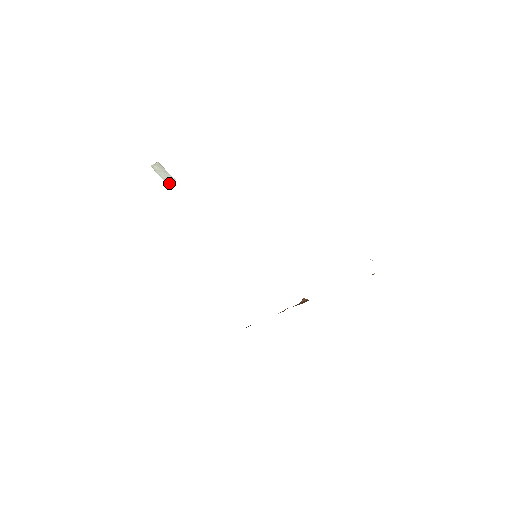
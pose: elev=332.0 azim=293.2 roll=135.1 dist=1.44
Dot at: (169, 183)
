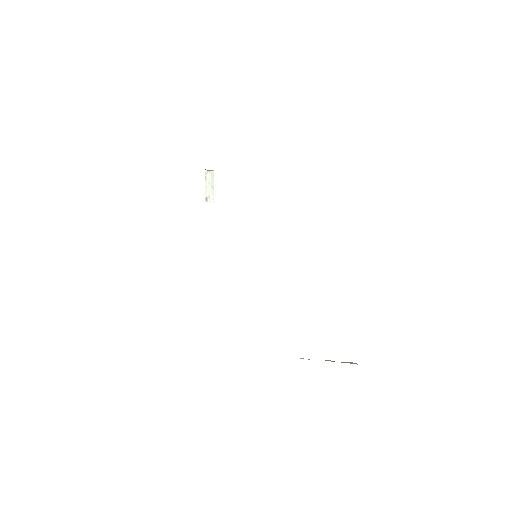
Dot at: (207, 203)
